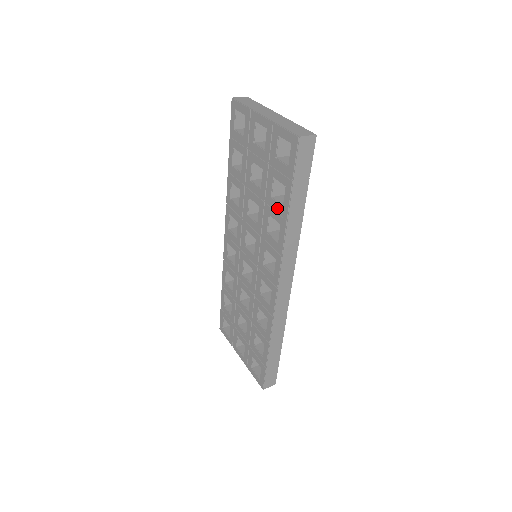
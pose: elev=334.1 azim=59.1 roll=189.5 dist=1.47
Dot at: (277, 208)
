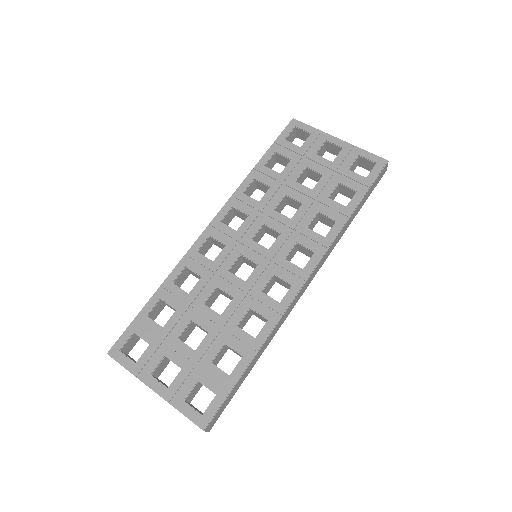
Dot at: (336, 207)
